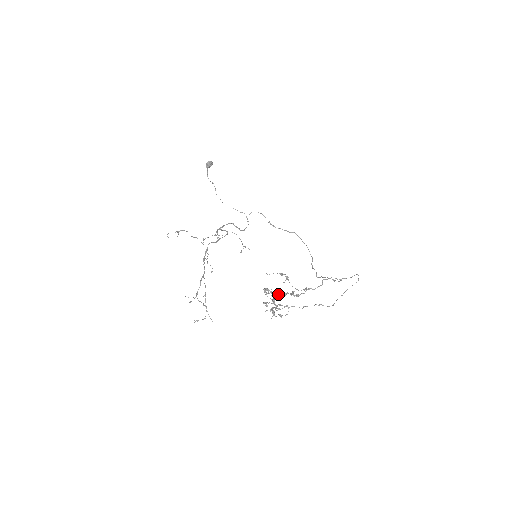
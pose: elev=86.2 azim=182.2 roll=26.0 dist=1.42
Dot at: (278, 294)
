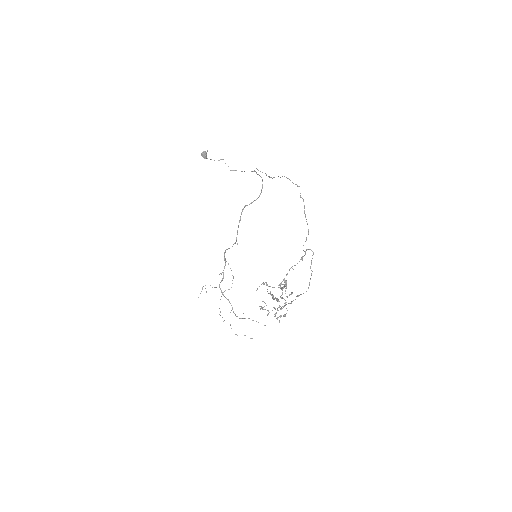
Dot at: (273, 298)
